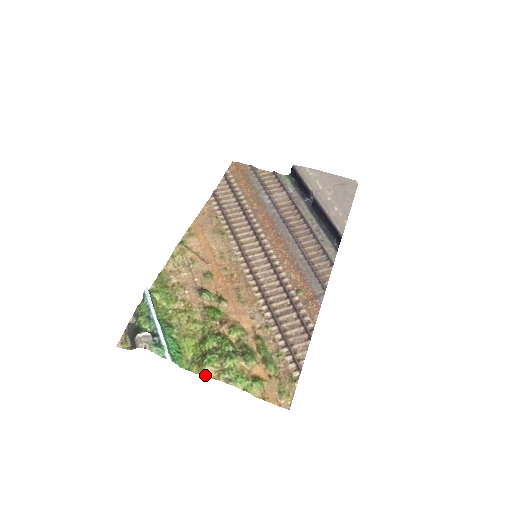
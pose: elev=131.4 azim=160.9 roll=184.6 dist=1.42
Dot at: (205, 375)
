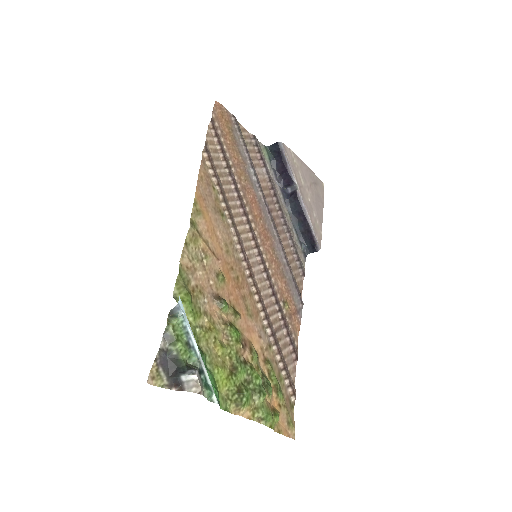
Dot at: (242, 416)
